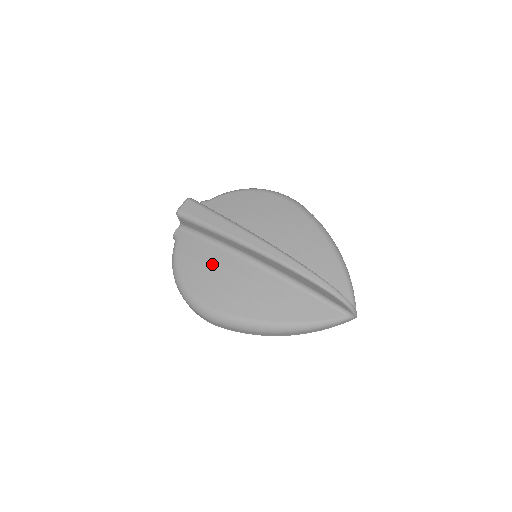
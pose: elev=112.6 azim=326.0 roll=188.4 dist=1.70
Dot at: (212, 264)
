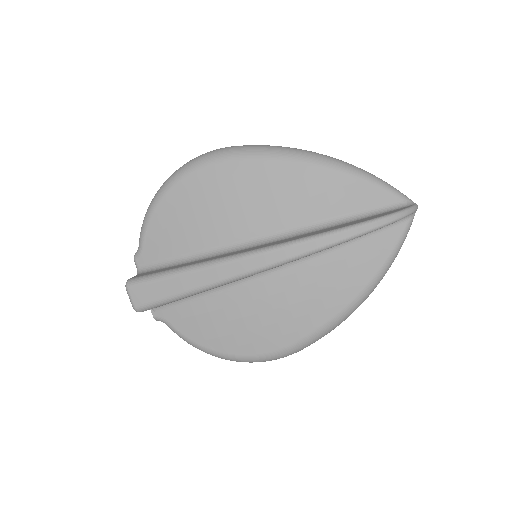
Dot at: (230, 314)
